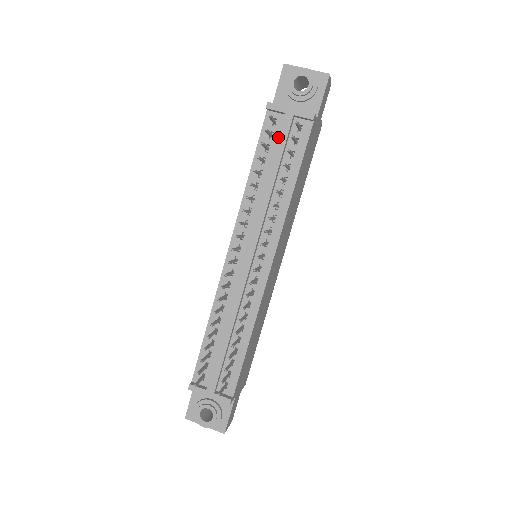
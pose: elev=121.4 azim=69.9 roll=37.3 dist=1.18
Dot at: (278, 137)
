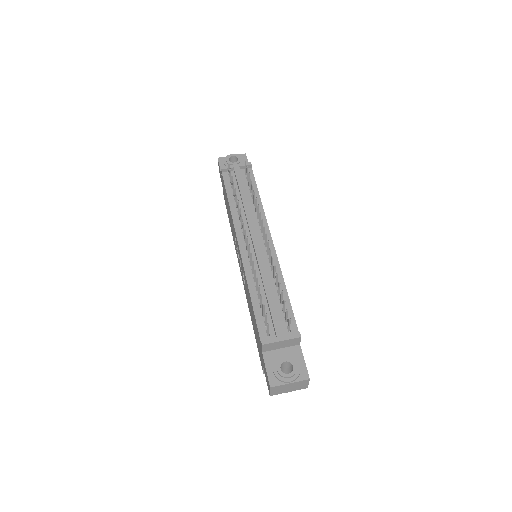
Dot at: (236, 178)
